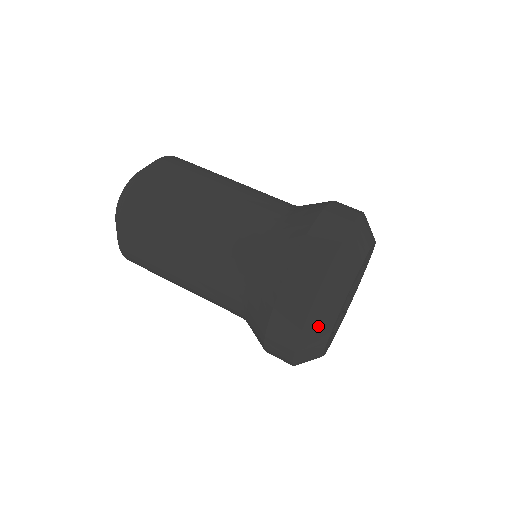
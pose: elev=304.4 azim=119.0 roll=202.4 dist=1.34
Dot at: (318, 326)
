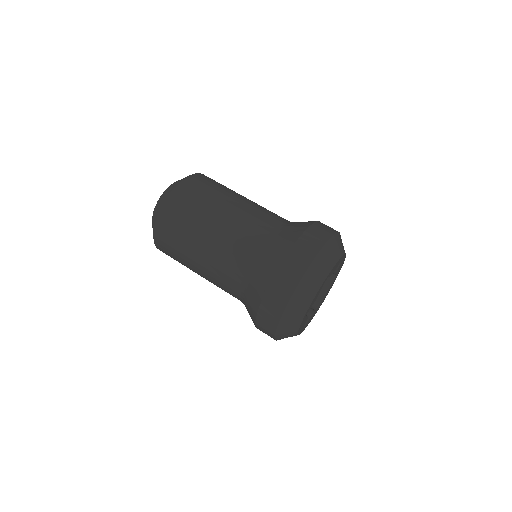
Dot at: (286, 336)
